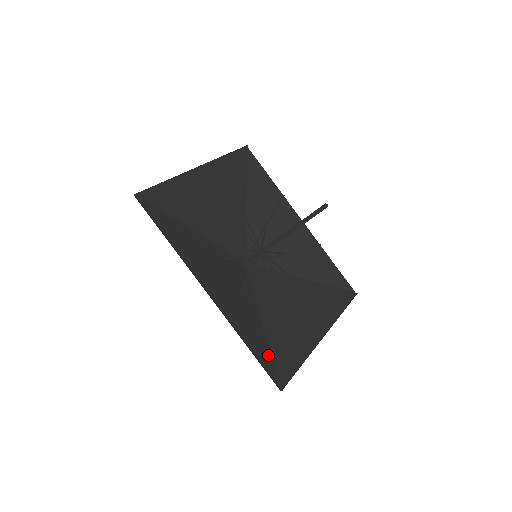
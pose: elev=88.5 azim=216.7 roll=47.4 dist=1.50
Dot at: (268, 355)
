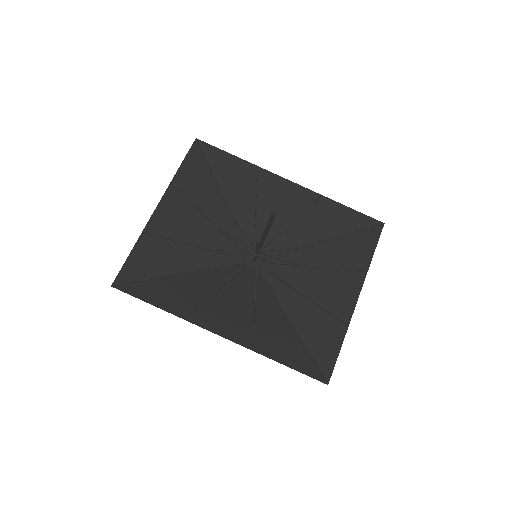
Dot at: (304, 353)
